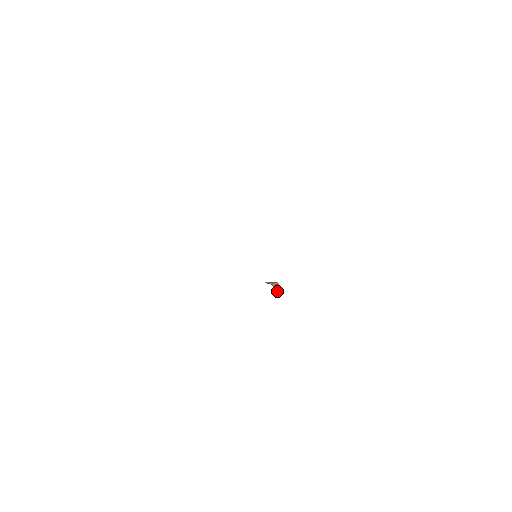
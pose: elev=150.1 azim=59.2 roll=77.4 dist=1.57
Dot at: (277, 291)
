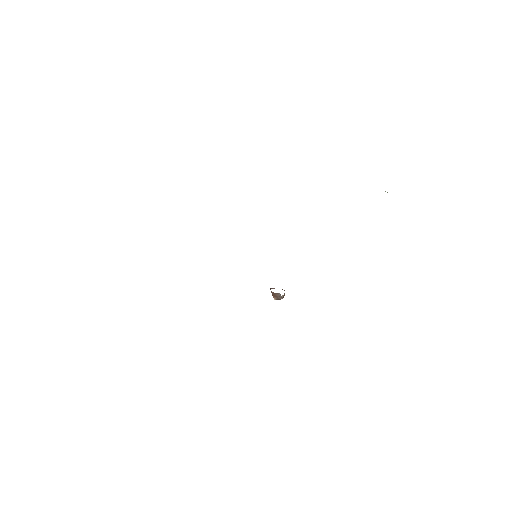
Dot at: occluded
